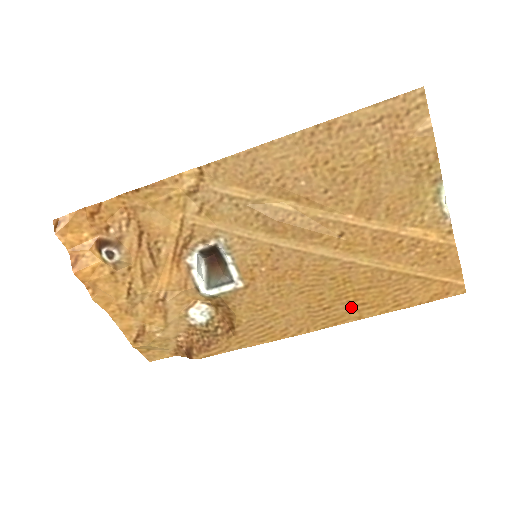
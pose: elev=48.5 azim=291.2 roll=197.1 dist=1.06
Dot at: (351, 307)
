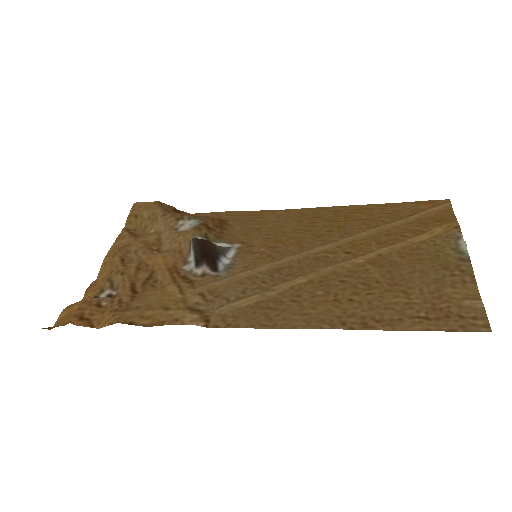
Dot at: (339, 213)
